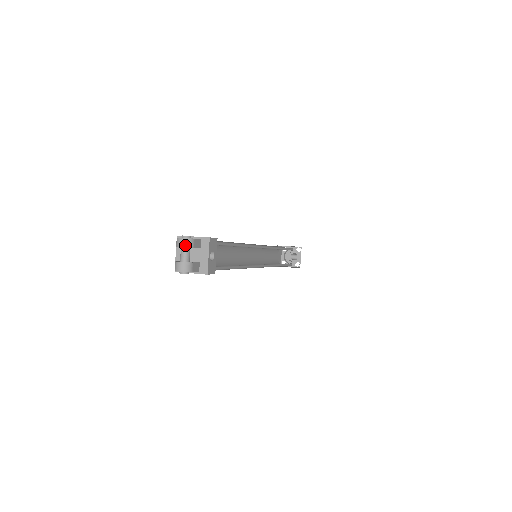
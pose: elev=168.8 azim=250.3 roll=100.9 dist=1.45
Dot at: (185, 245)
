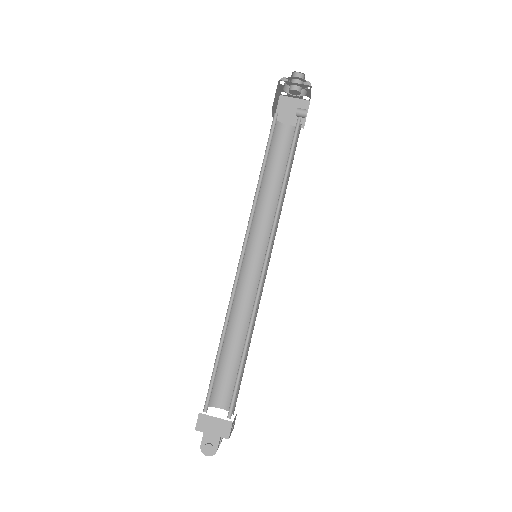
Dot at: (212, 454)
